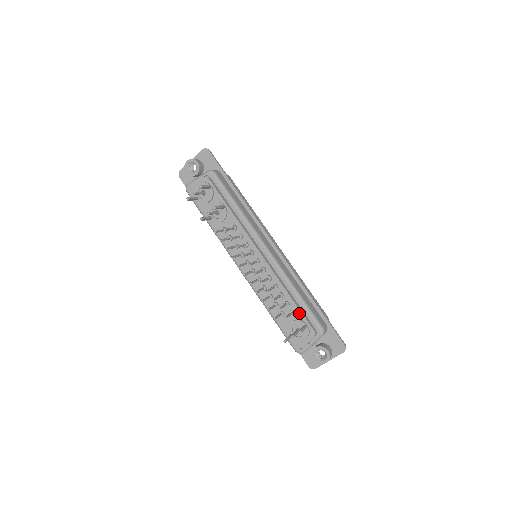
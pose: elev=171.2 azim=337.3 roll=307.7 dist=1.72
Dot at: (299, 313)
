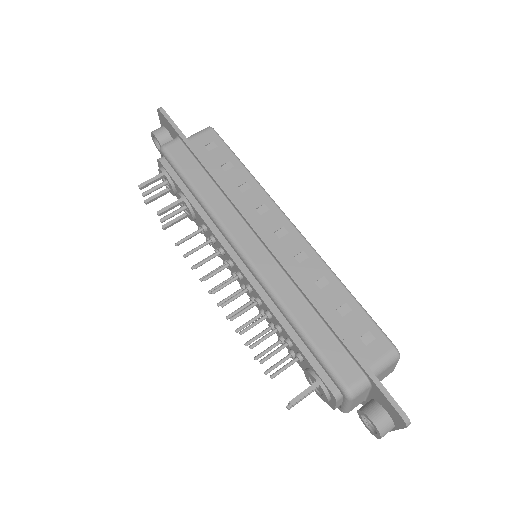
Dot at: (306, 360)
